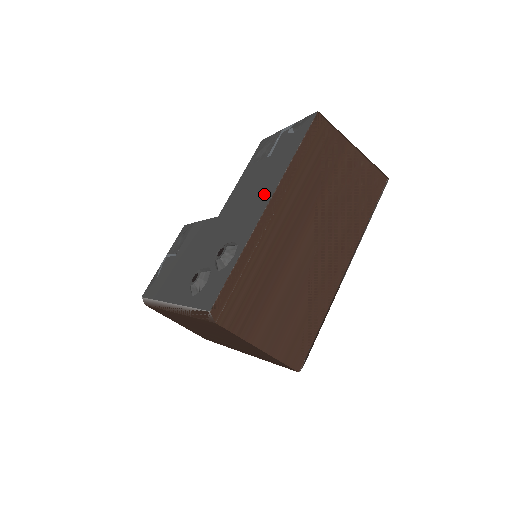
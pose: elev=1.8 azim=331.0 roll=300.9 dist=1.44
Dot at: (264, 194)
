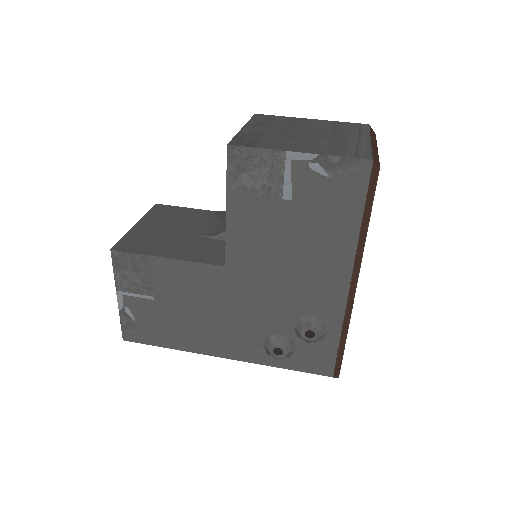
Dot at: (330, 268)
